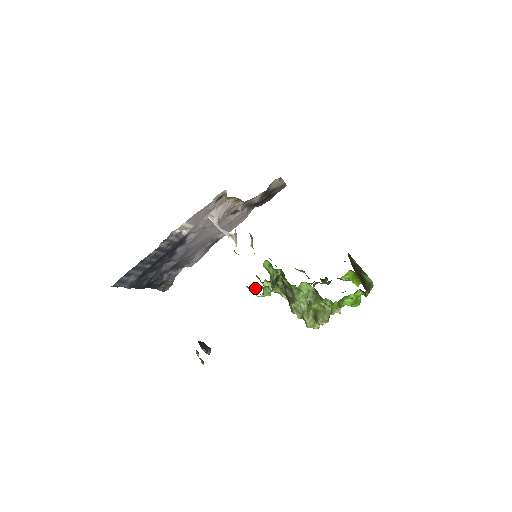
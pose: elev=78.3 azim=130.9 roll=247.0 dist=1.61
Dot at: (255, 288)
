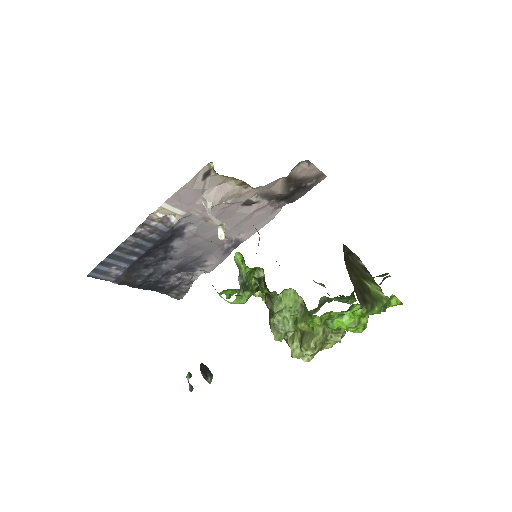
Dot at: (225, 290)
